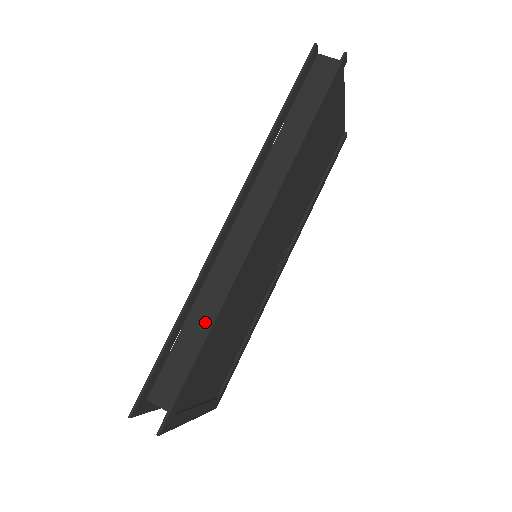
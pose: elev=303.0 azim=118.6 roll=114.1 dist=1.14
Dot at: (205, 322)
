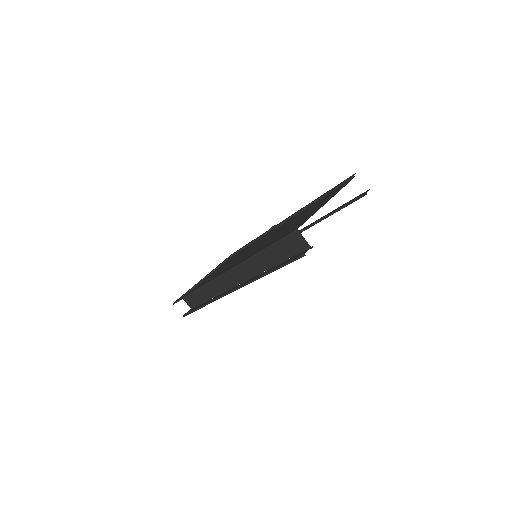
Dot at: (207, 295)
